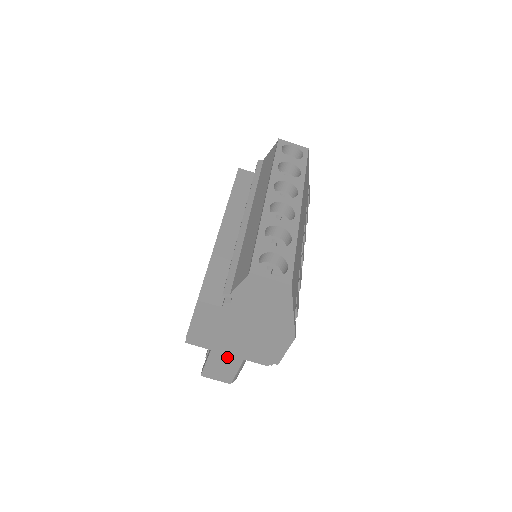
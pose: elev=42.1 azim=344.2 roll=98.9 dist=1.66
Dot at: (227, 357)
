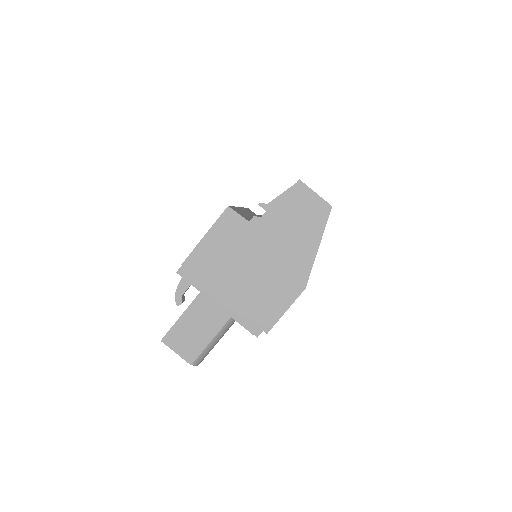
Dot at: (213, 309)
